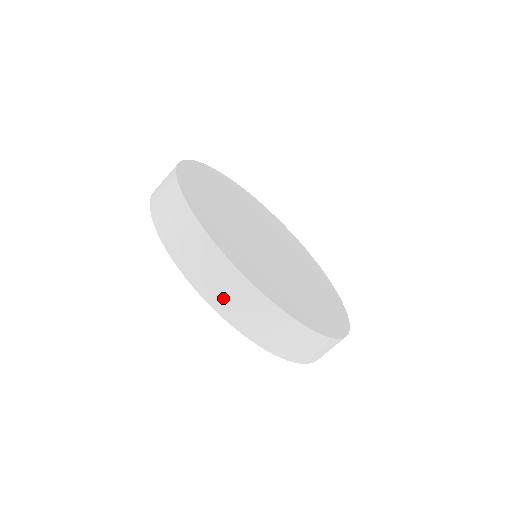
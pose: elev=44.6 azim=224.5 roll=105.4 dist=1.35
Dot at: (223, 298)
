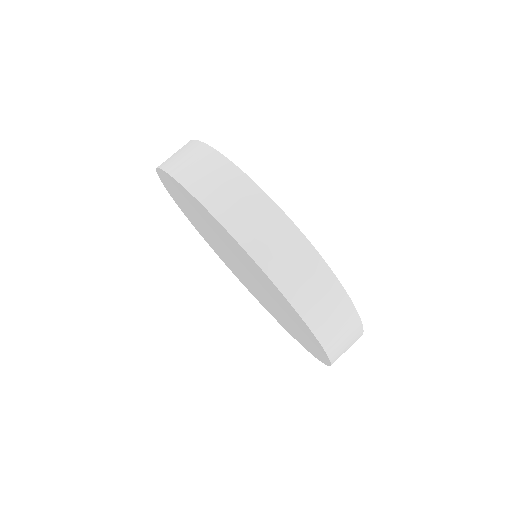
Dot at: (342, 353)
